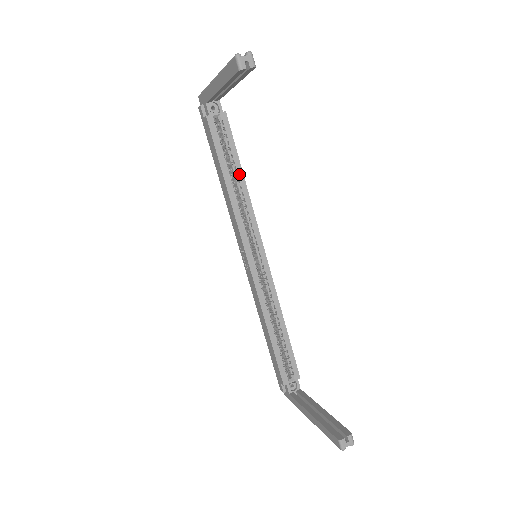
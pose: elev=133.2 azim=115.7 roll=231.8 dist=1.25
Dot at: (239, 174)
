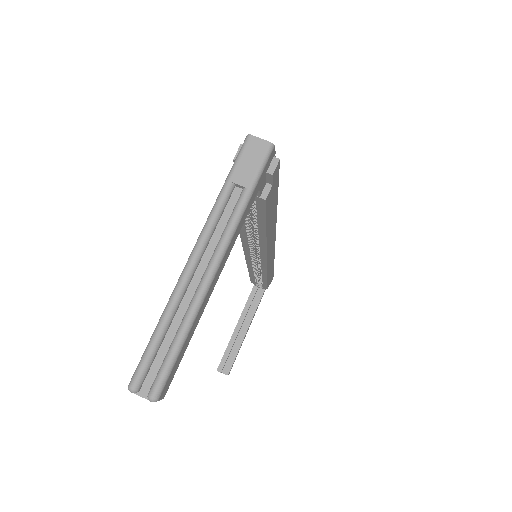
Dot at: (260, 231)
